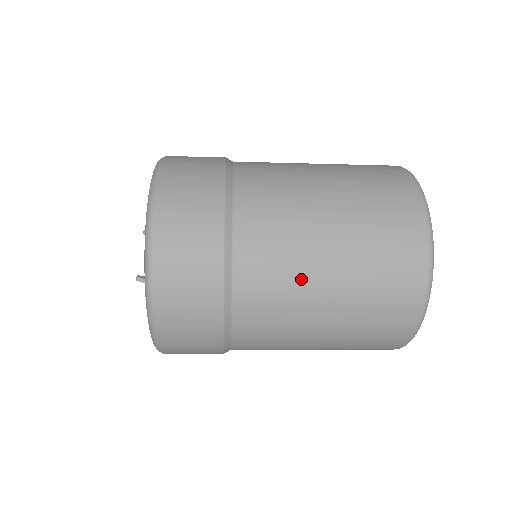
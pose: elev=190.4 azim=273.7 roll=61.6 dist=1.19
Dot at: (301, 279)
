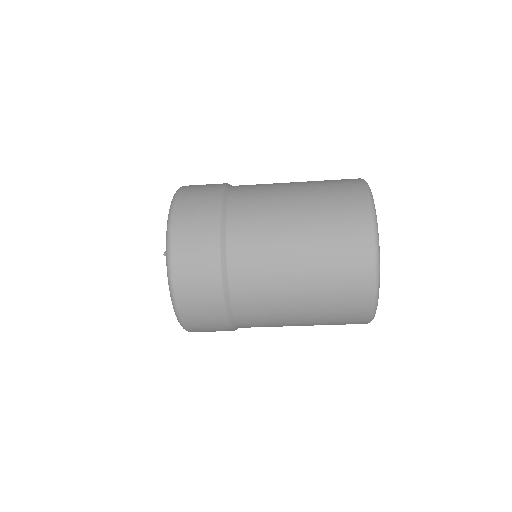
Dot at: (275, 188)
